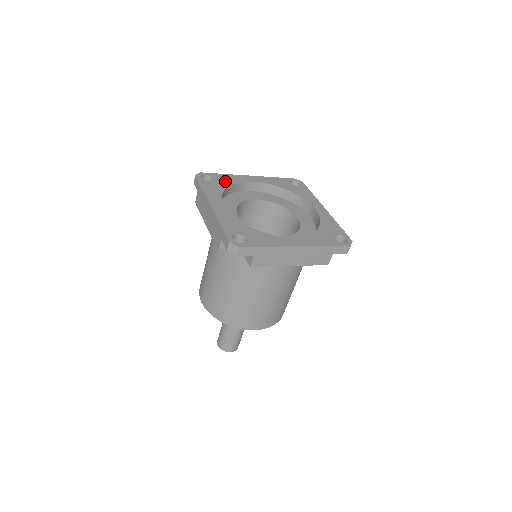
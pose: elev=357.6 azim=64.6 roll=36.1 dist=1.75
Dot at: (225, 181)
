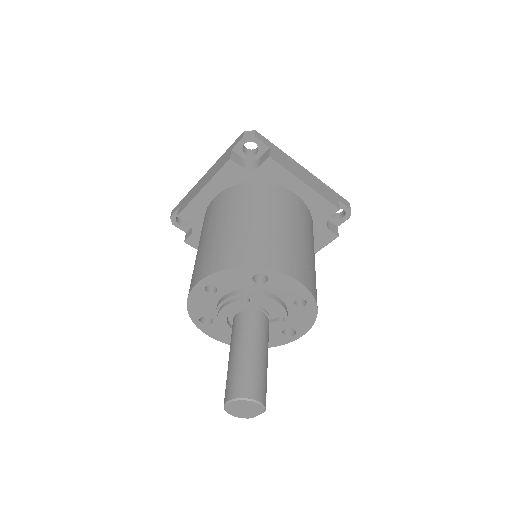
Dot at: occluded
